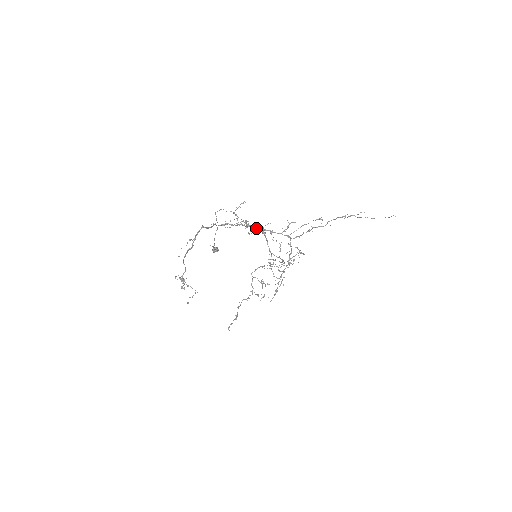
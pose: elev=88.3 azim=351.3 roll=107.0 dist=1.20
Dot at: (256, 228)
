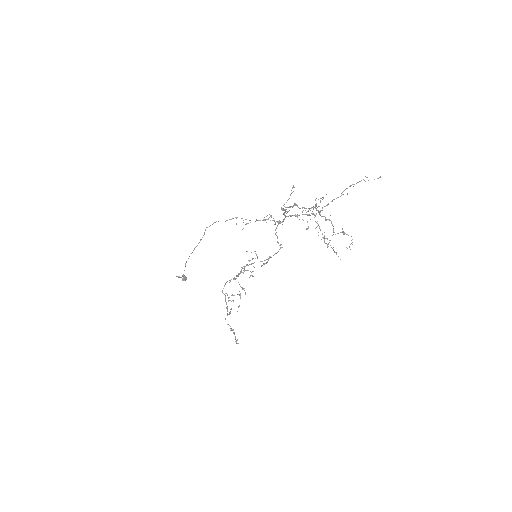
Dot at: (274, 220)
